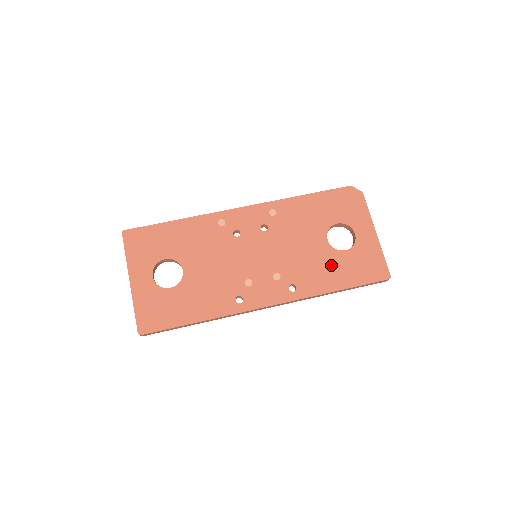
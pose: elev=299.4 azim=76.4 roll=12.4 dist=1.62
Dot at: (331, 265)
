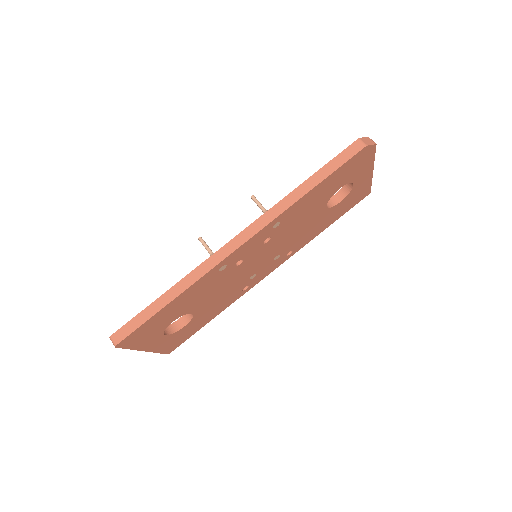
Dot at: (325, 220)
